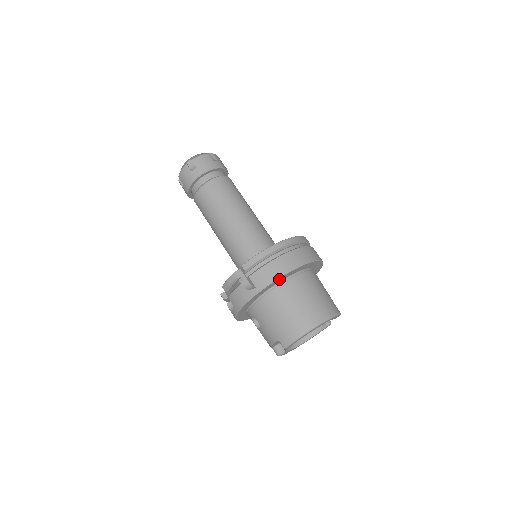
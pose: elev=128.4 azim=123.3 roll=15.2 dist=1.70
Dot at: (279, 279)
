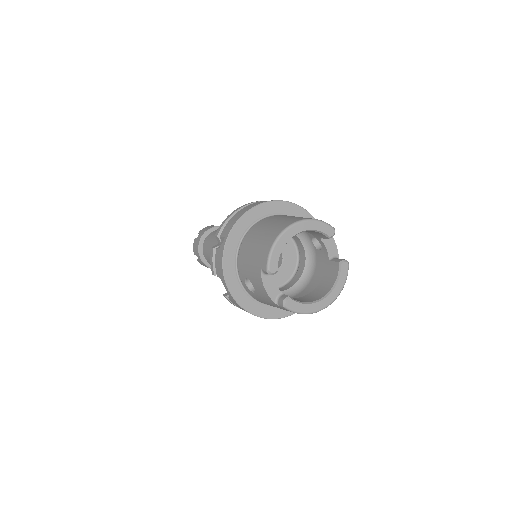
Dot at: (245, 219)
